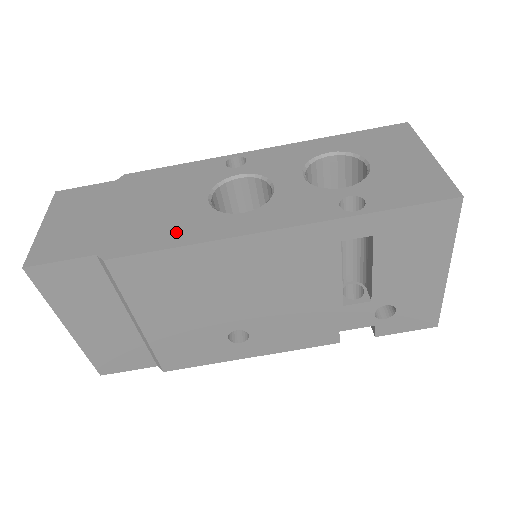
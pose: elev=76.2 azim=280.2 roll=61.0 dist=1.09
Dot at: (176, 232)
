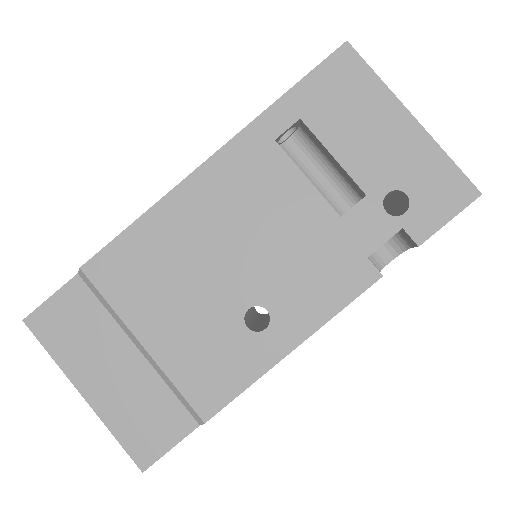
Dot at: occluded
